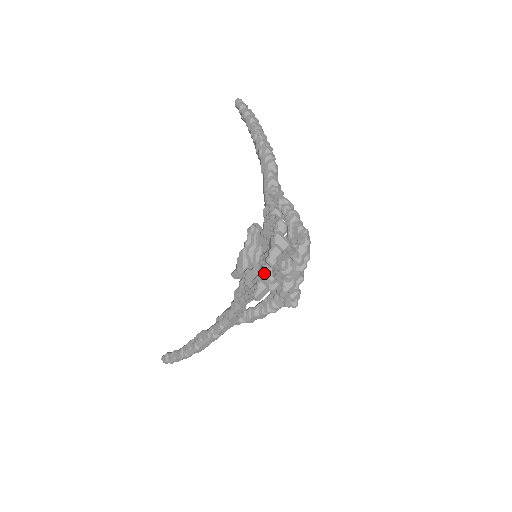
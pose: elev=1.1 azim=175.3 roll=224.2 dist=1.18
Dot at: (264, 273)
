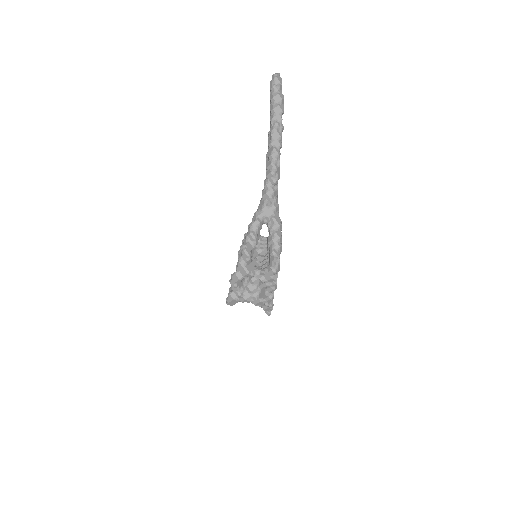
Dot at: (232, 288)
